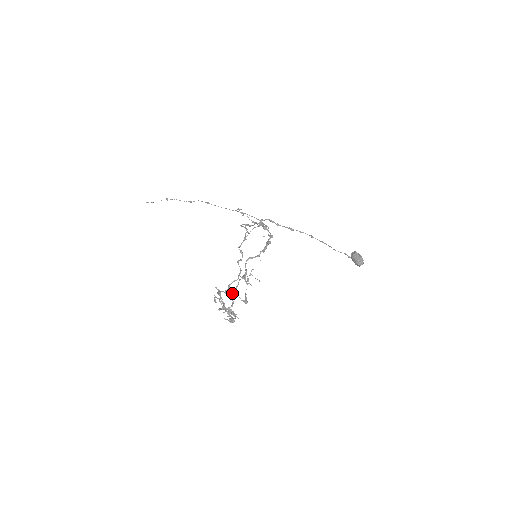
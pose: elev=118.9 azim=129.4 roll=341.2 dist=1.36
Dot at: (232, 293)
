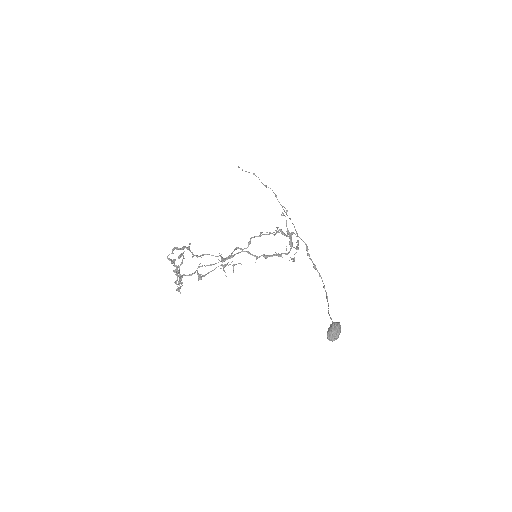
Dot at: (202, 266)
